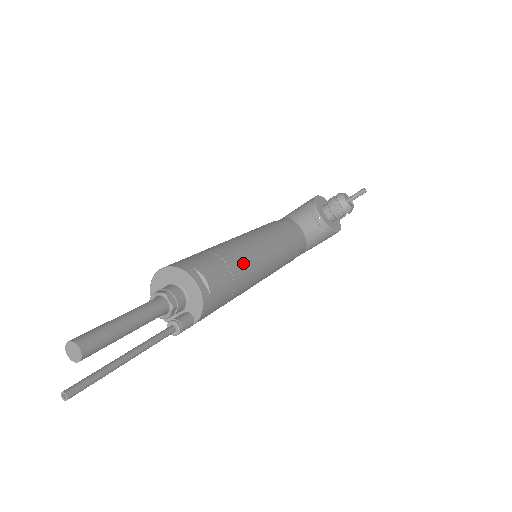
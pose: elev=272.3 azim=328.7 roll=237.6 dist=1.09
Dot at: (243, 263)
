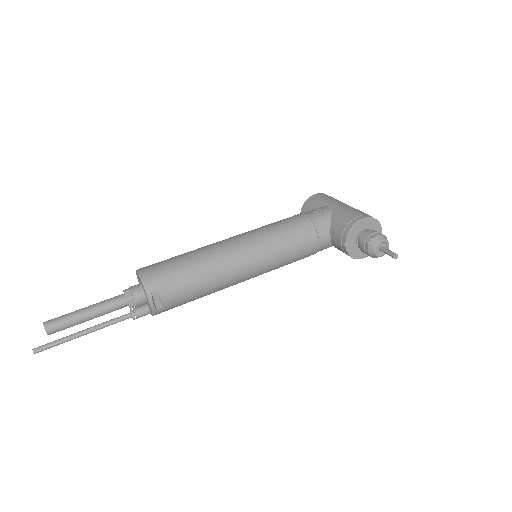
Dot at: (215, 283)
